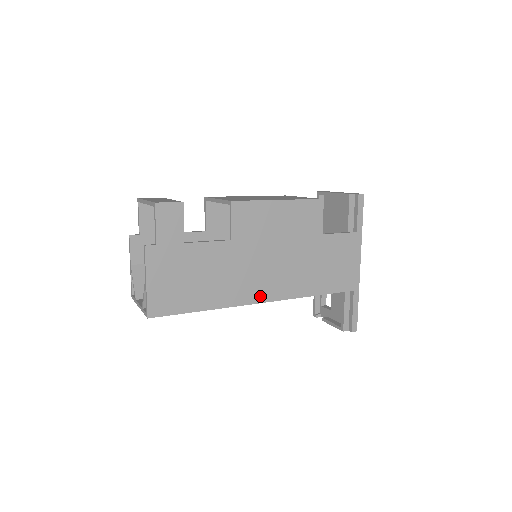
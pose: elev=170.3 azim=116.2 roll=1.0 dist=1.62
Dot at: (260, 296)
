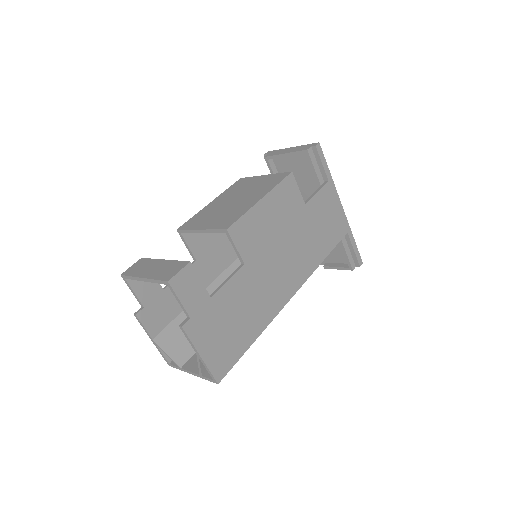
Dot at: (288, 293)
